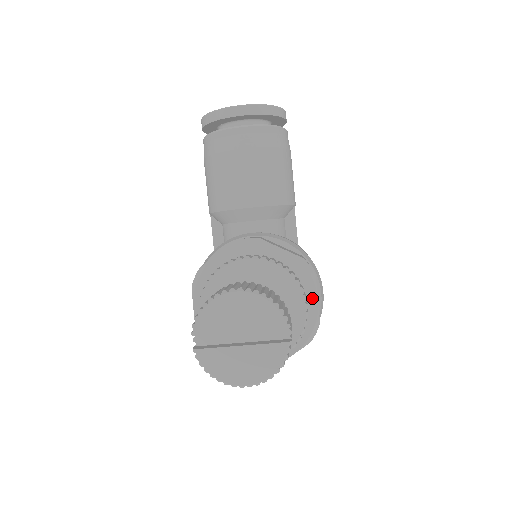
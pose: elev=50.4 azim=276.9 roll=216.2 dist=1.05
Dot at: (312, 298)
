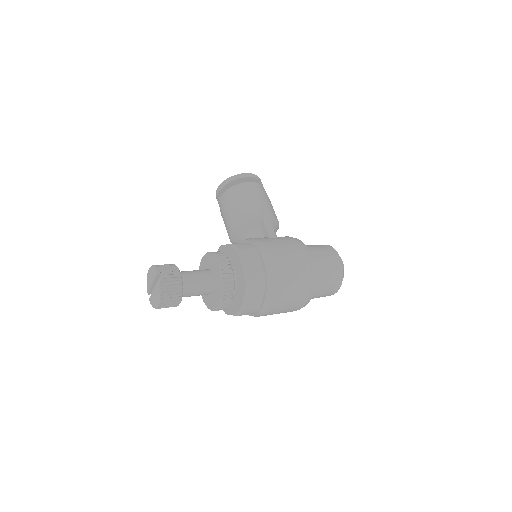
Dot at: (239, 262)
